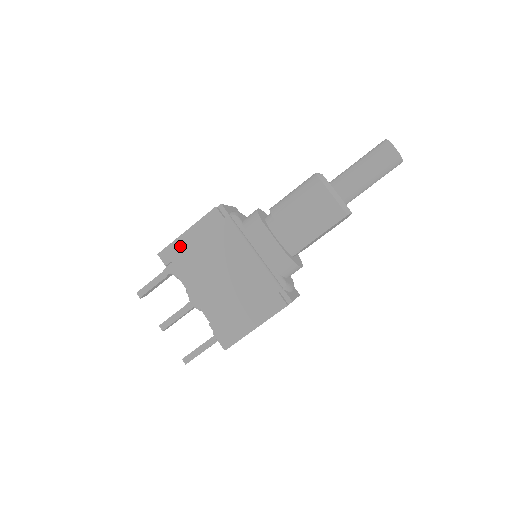
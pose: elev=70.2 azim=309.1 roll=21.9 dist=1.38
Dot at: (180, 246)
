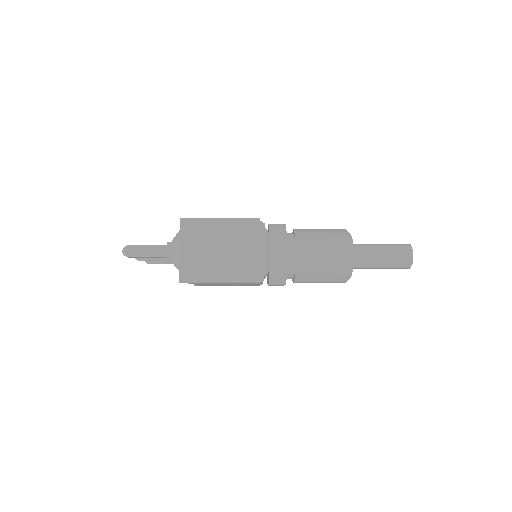
Dot at: occluded
